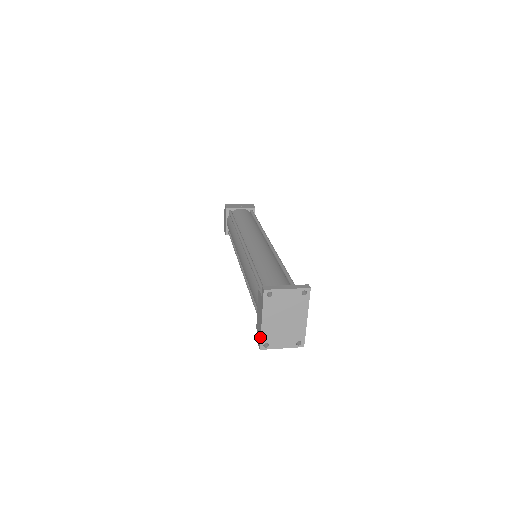
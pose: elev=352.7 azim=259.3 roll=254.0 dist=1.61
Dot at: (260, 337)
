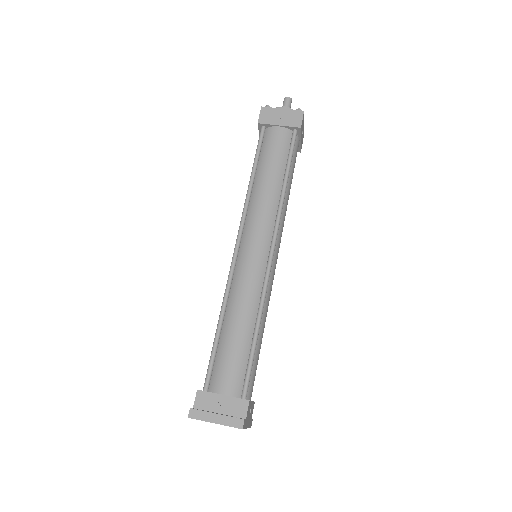
Dot at: occluded
